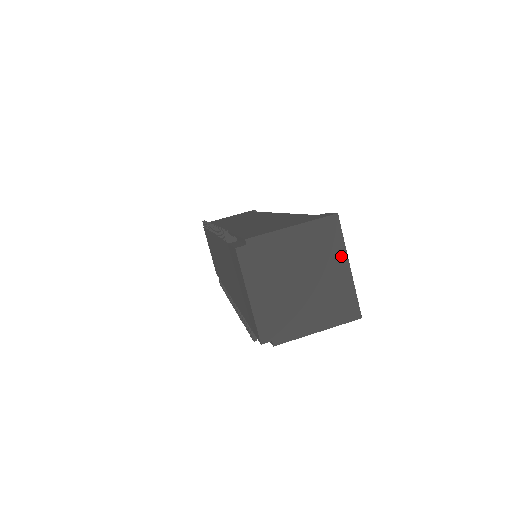
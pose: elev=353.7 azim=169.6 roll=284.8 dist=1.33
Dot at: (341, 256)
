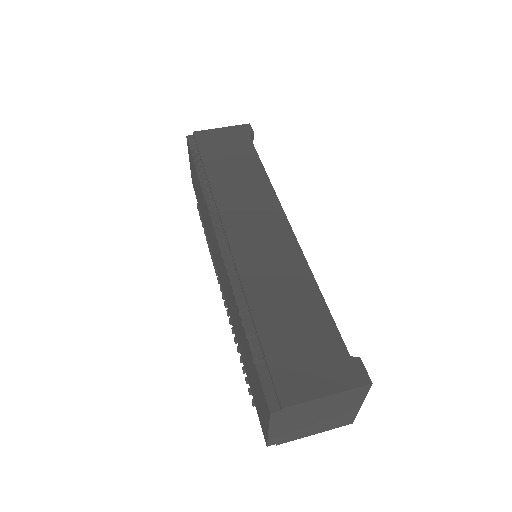
Dot at: (358, 402)
